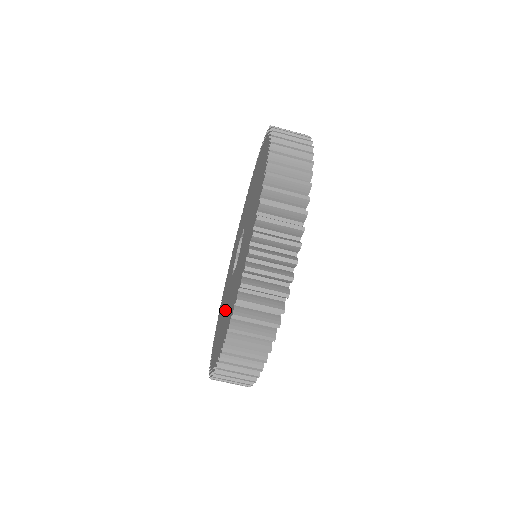
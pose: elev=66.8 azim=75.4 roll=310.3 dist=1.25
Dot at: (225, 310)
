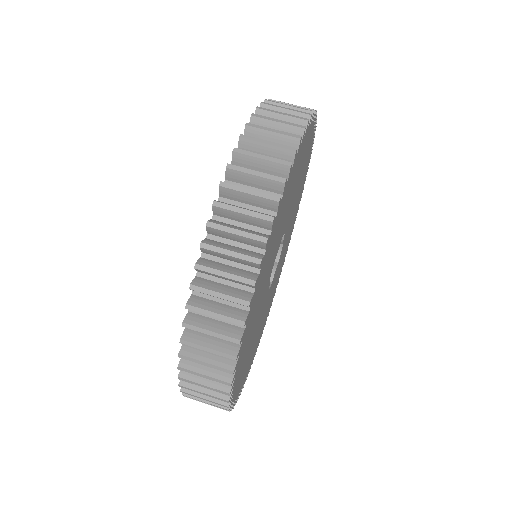
Dot at: occluded
